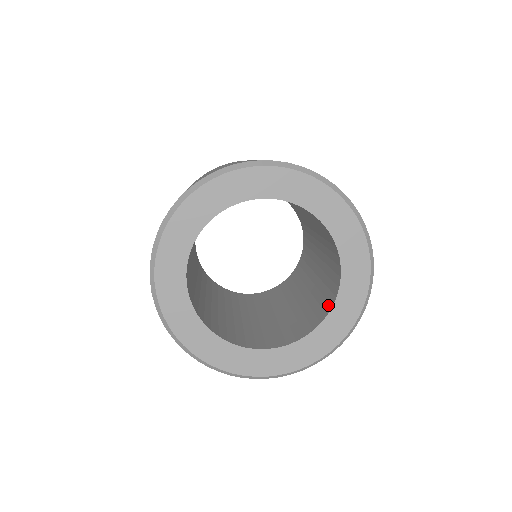
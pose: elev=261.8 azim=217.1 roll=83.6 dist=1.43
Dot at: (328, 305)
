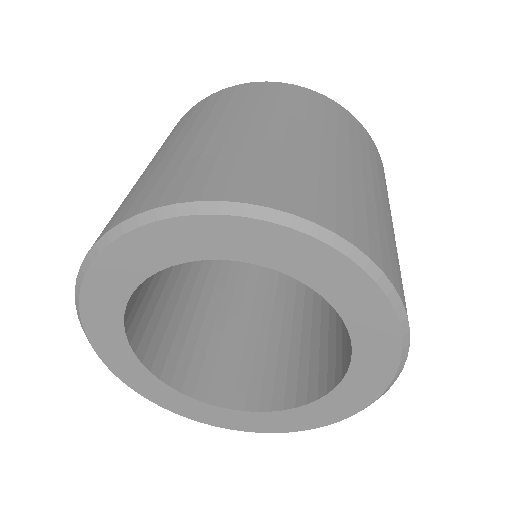
Dot at: (281, 398)
